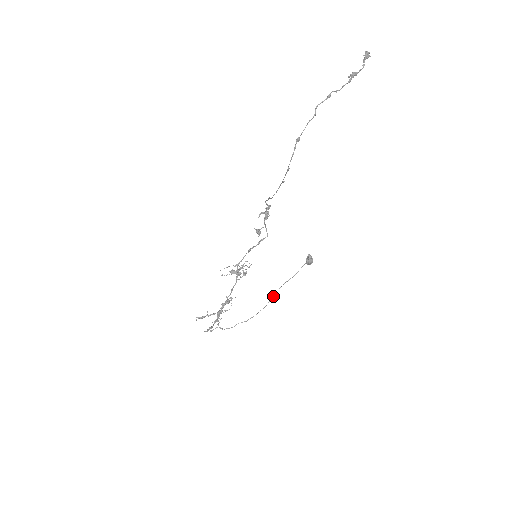
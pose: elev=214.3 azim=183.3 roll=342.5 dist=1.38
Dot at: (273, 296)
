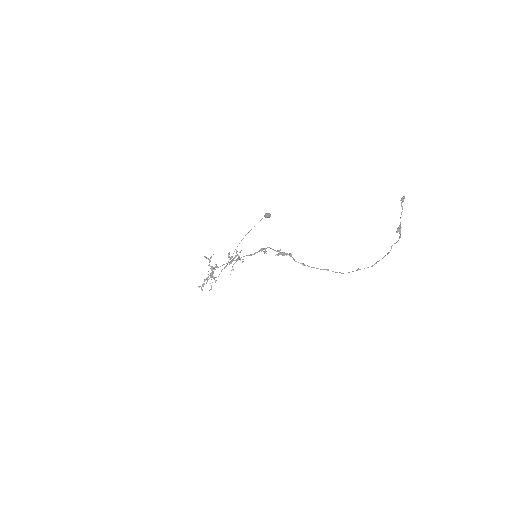
Dot at: occluded
